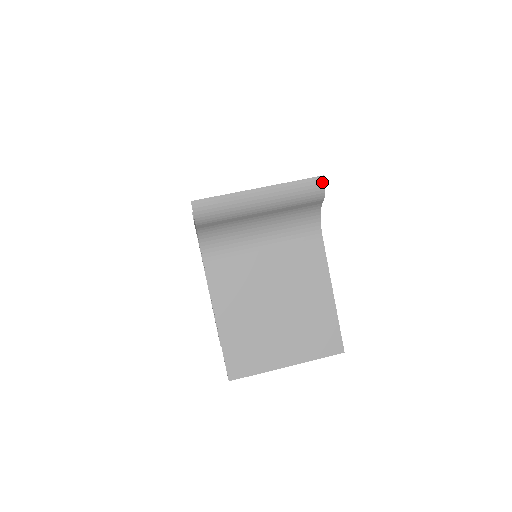
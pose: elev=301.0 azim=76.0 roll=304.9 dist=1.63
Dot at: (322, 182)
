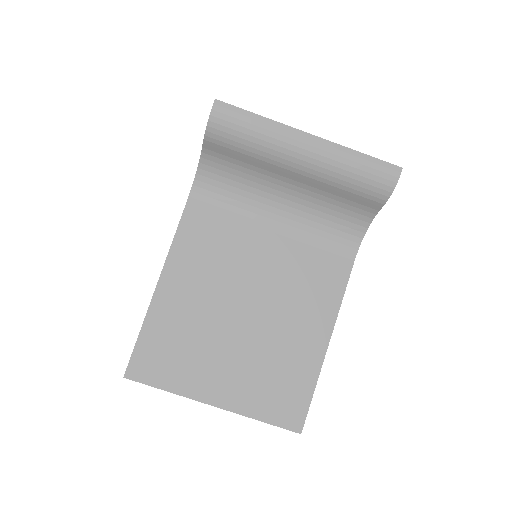
Dot at: (396, 175)
